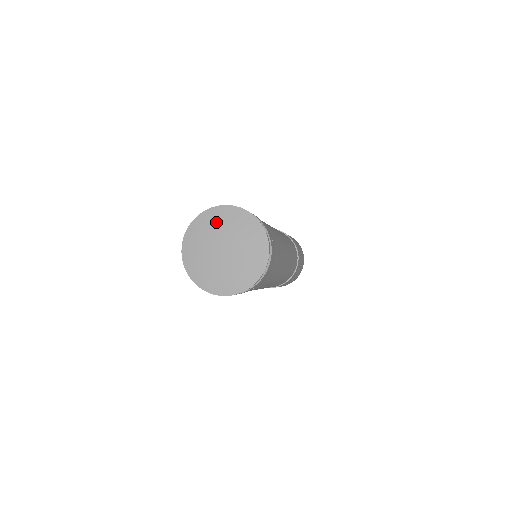
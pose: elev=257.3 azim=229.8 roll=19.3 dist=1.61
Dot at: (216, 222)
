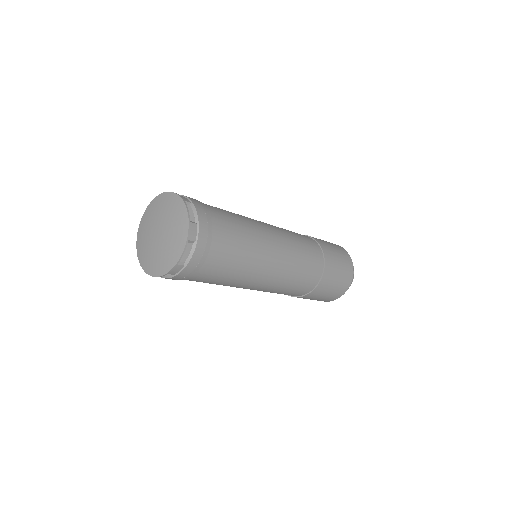
Dot at: (145, 225)
